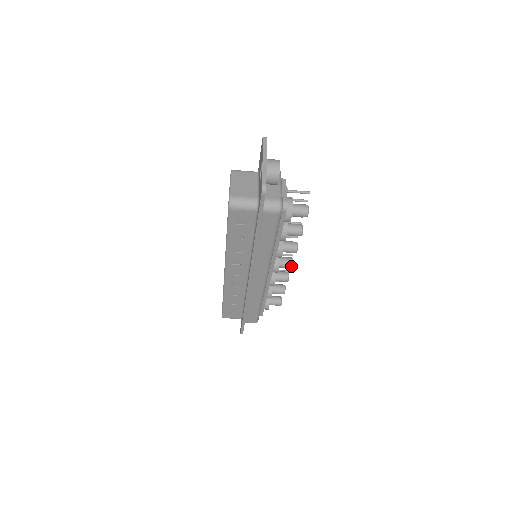
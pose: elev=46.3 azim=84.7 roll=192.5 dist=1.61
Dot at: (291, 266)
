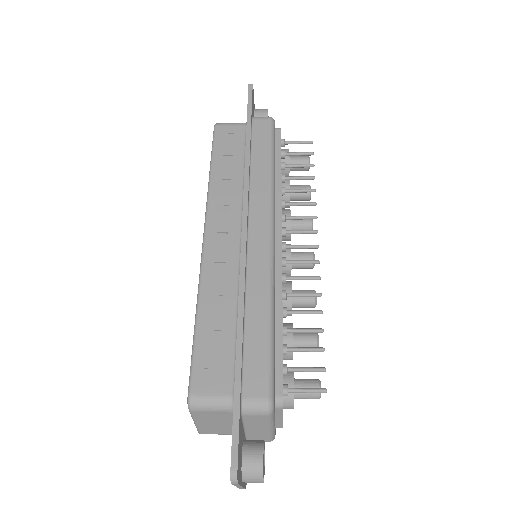
Dot at: occluded
